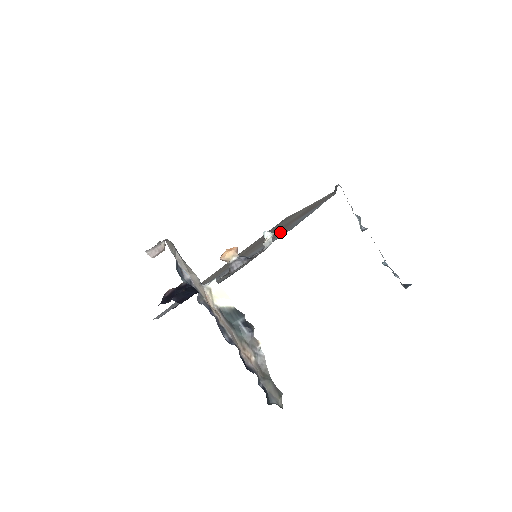
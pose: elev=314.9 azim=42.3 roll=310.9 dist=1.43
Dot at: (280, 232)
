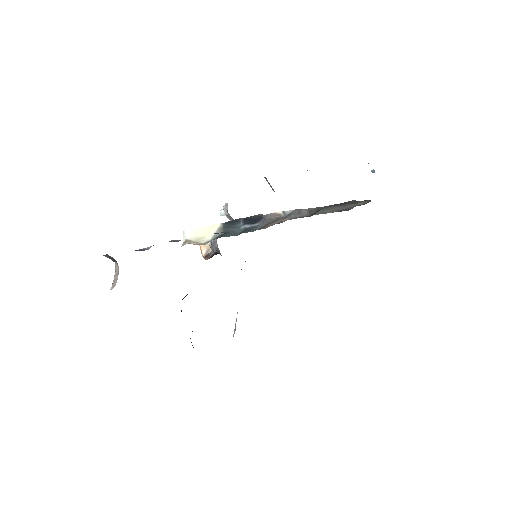
Dot at: occluded
